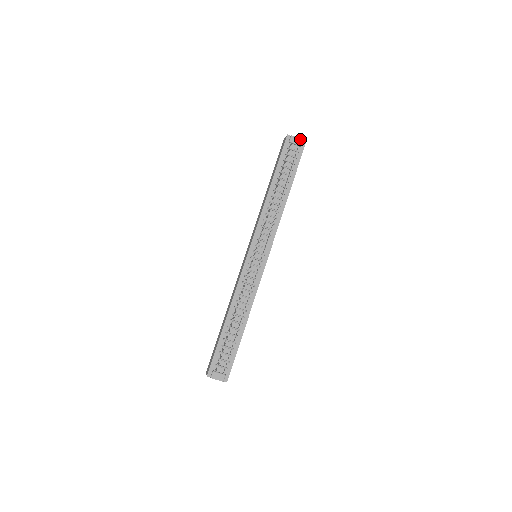
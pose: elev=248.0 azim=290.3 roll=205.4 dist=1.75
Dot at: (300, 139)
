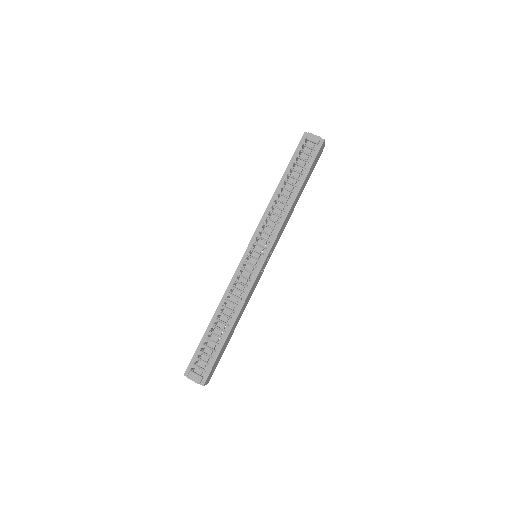
Dot at: (317, 136)
